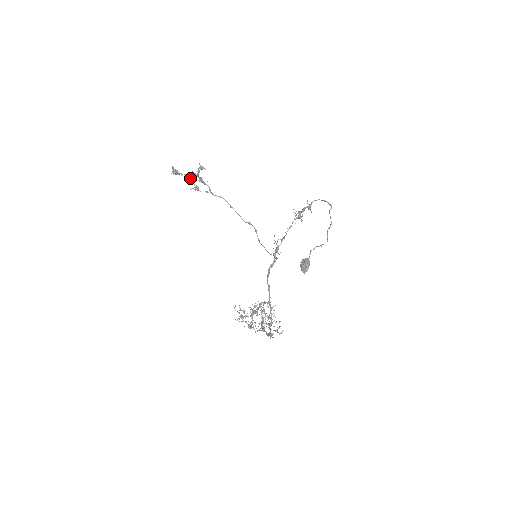
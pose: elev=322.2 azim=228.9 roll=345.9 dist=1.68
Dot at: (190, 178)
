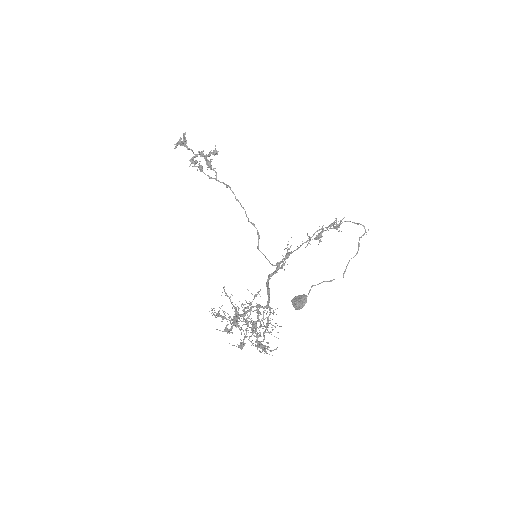
Dot at: occluded
